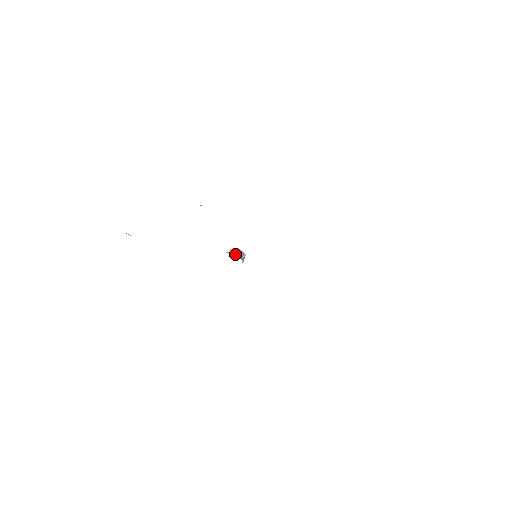
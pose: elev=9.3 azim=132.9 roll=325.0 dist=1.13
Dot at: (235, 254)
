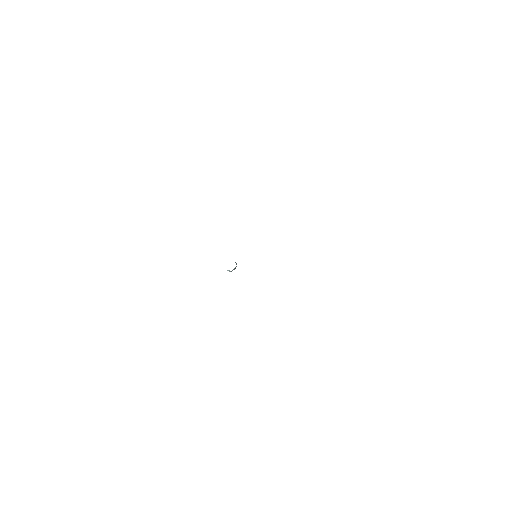
Dot at: occluded
